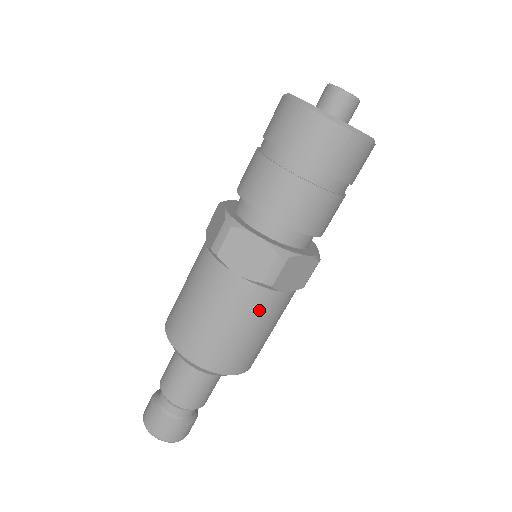
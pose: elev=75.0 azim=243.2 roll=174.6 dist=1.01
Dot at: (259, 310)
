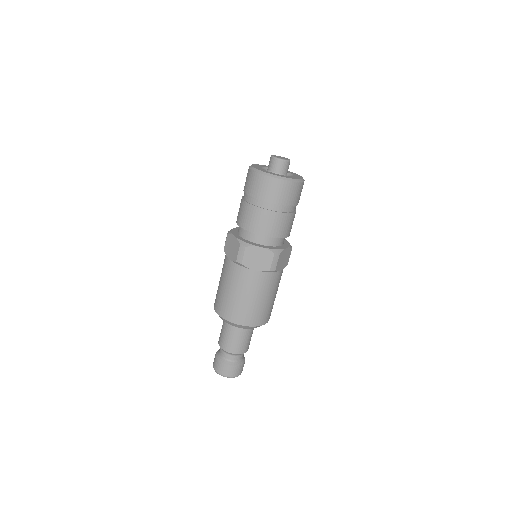
Dot at: (271, 285)
